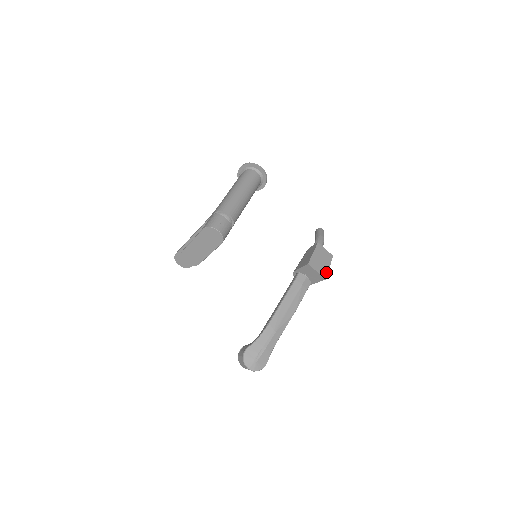
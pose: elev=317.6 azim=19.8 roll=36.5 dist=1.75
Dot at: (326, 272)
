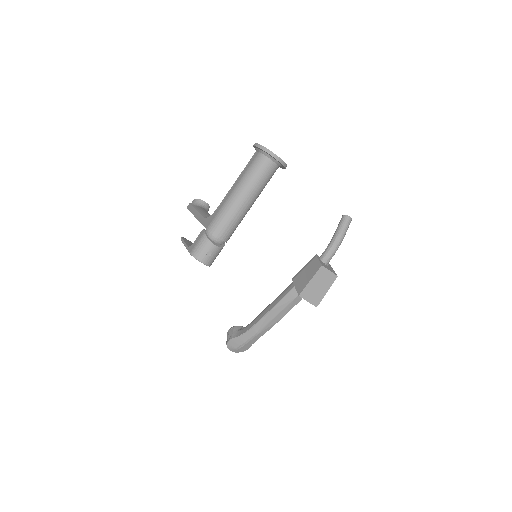
Dot at: (320, 299)
